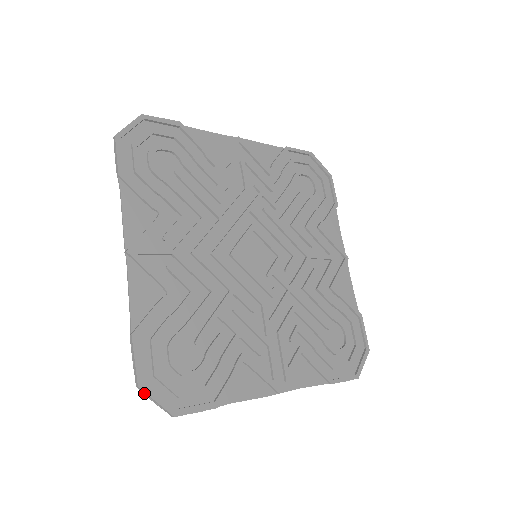
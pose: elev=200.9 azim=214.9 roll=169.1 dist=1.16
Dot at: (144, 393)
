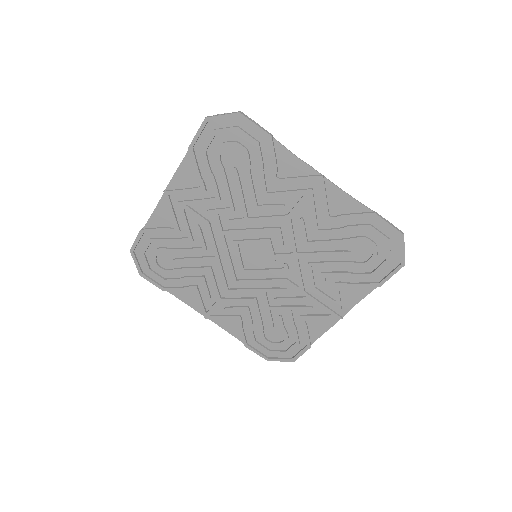
Dot at: (273, 360)
